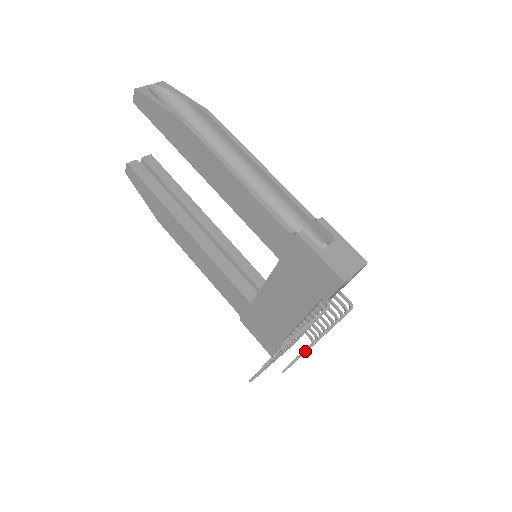
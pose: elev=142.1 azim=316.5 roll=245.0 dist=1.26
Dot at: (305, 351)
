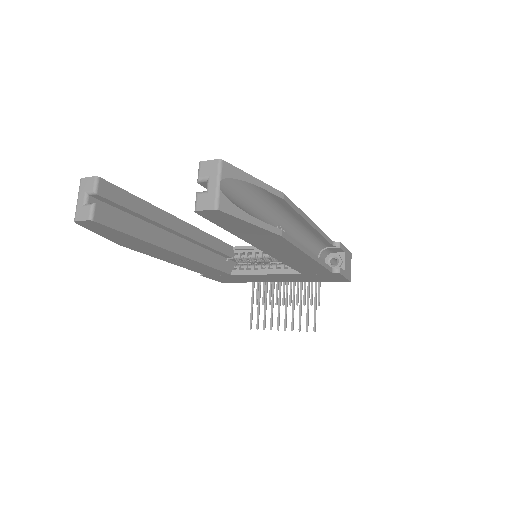
Dot at: occluded
